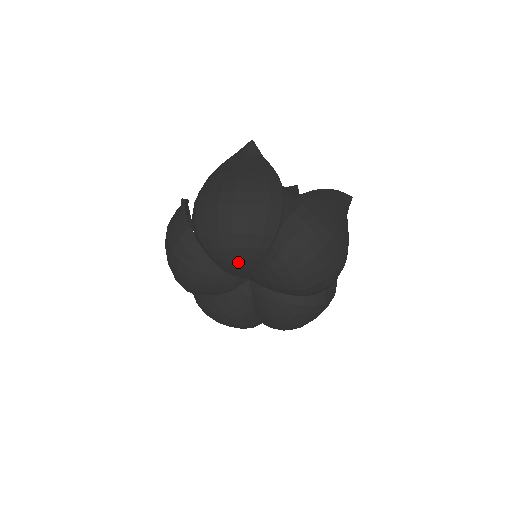
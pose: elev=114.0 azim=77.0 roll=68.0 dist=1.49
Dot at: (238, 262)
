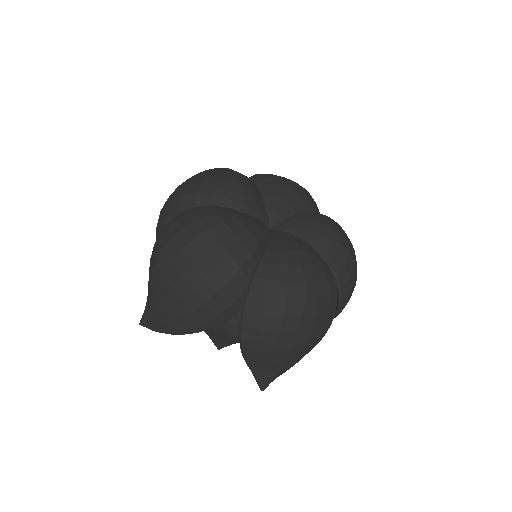
Dot at: (245, 185)
